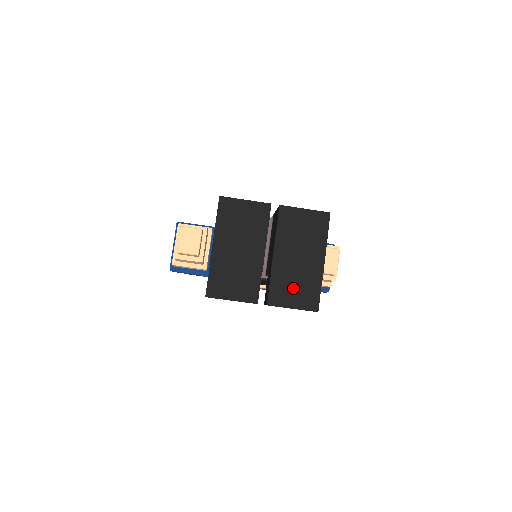
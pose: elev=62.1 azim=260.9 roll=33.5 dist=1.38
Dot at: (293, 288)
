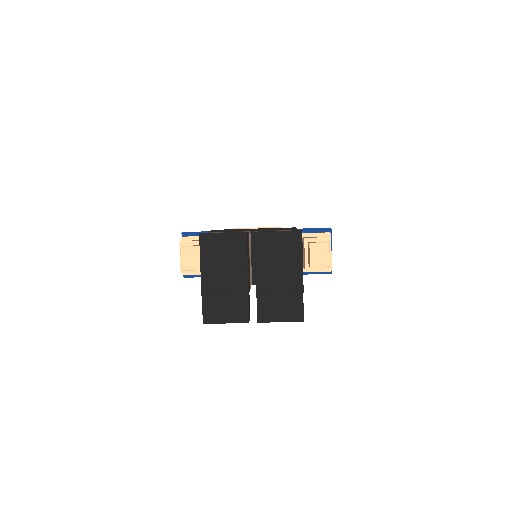
Dot at: (278, 304)
